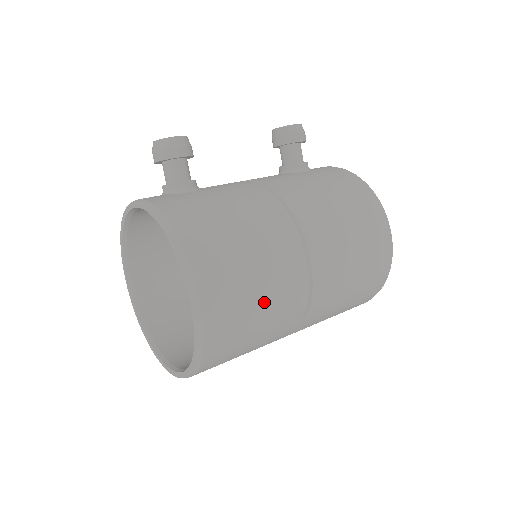
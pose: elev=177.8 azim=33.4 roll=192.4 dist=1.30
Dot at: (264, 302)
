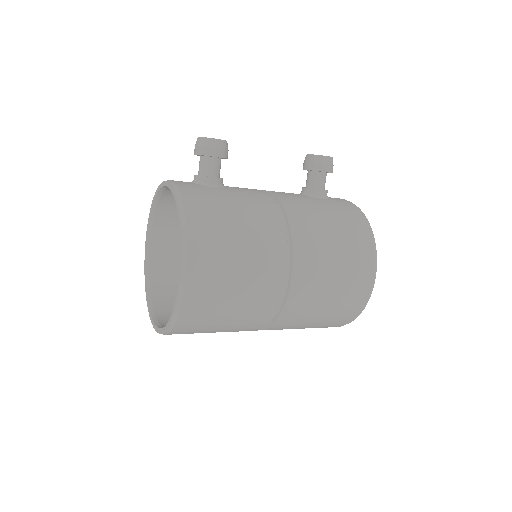
Dot at: (240, 296)
